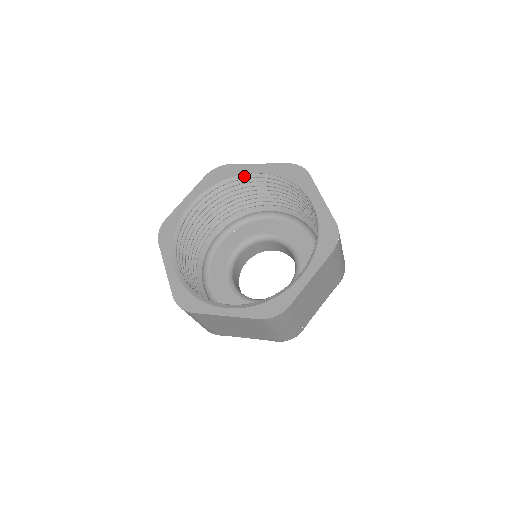
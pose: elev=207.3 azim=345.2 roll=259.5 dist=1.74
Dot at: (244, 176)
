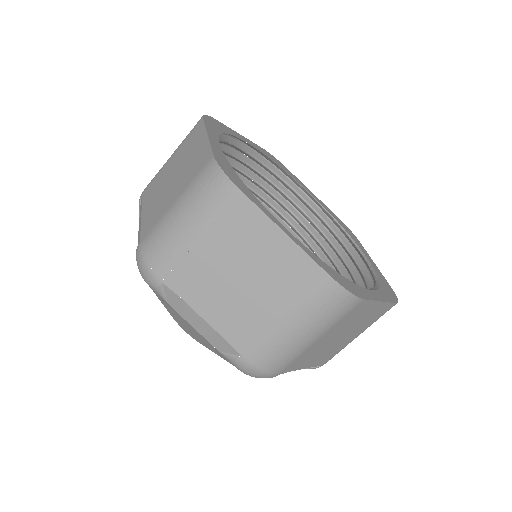
Dot at: (294, 187)
